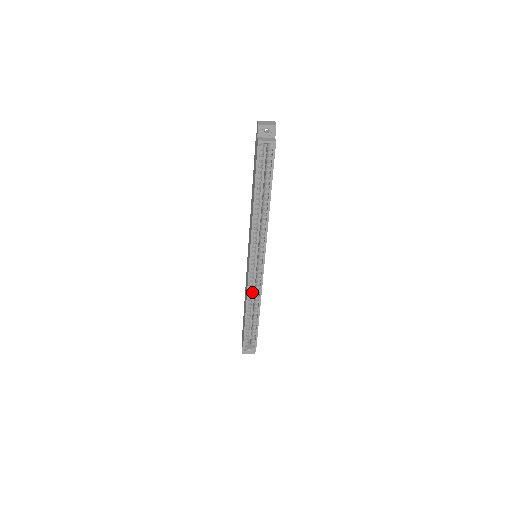
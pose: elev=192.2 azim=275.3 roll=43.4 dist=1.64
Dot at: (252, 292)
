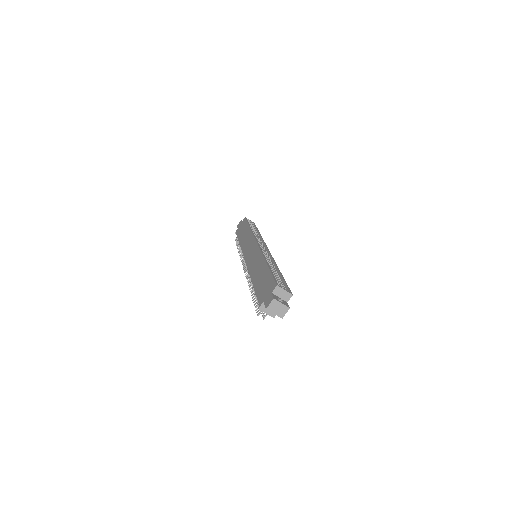
Dot at: occluded
